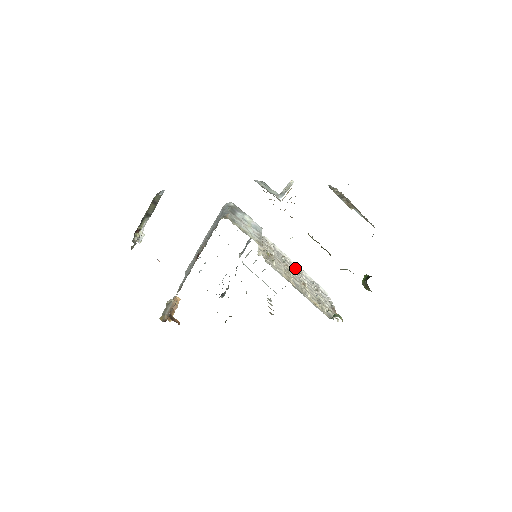
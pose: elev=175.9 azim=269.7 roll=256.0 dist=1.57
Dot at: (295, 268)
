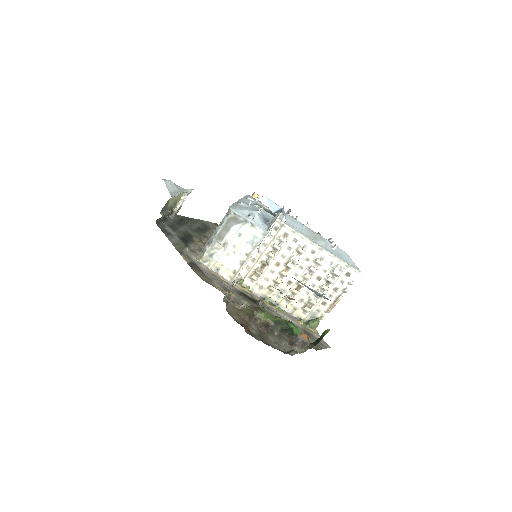
Dot at: (313, 257)
